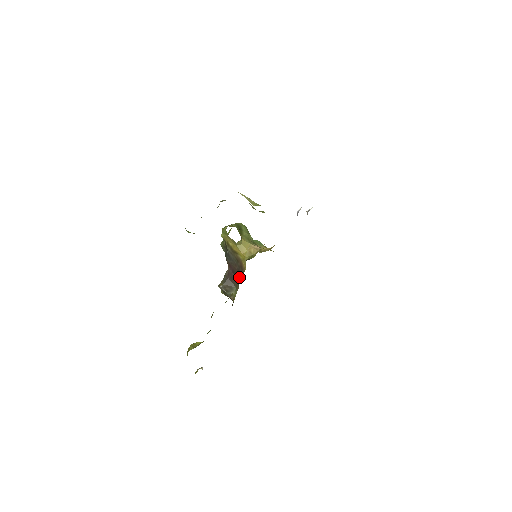
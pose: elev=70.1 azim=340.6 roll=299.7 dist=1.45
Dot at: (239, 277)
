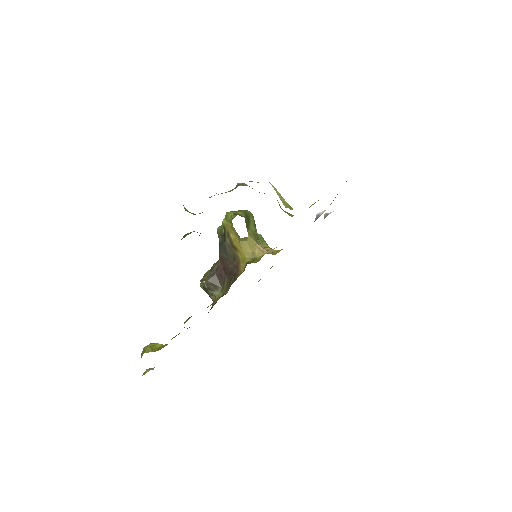
Dot at: (231, 279)
